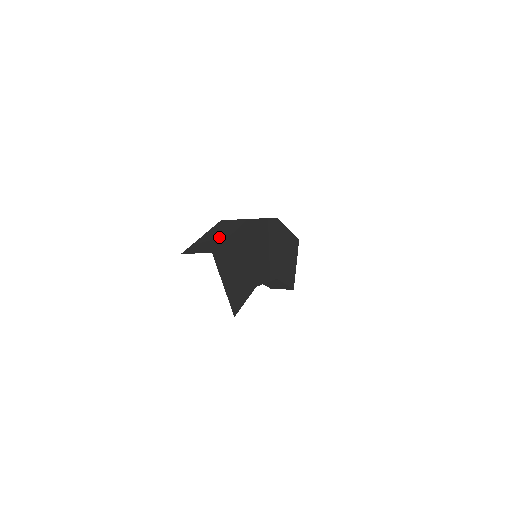
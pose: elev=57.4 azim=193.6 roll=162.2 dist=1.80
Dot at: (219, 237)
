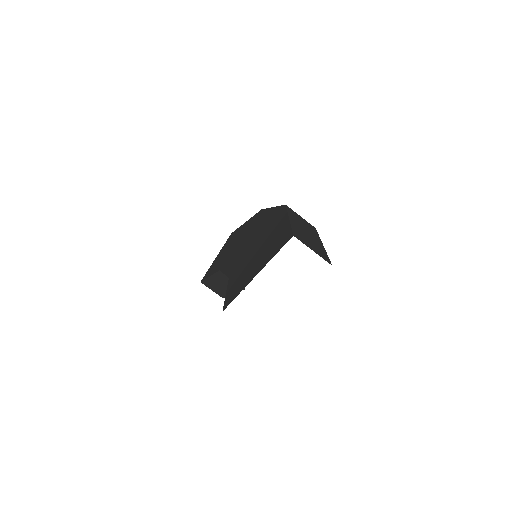
Dot at: (314, 238)
